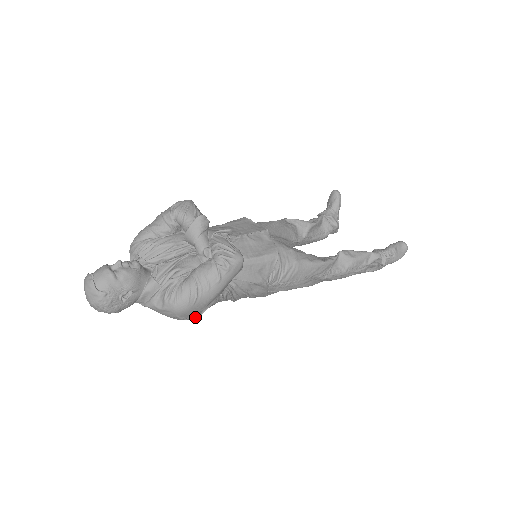
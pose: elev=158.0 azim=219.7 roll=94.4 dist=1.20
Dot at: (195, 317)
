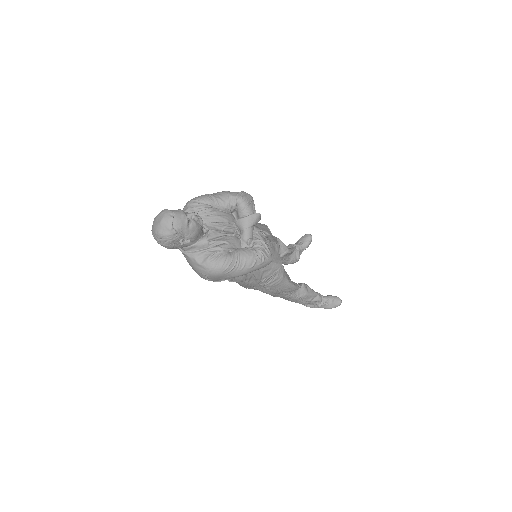
Dot at: occluded
